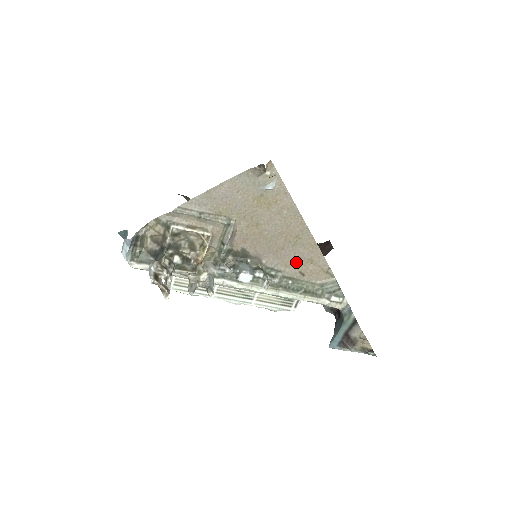
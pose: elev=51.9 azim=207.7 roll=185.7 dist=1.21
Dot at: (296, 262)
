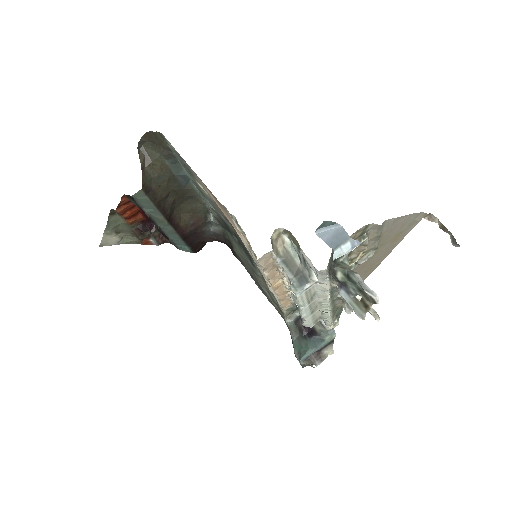
Dot at: occluded
